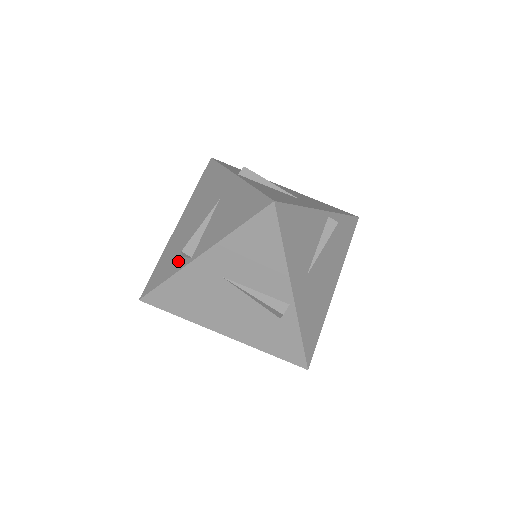
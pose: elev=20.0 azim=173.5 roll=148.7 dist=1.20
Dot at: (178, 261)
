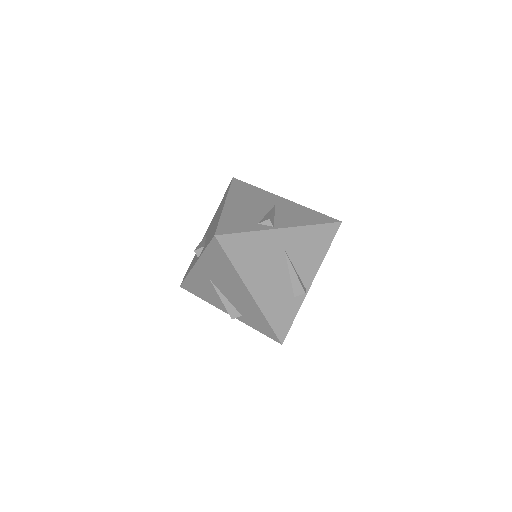
Dot at: (255, 224)
